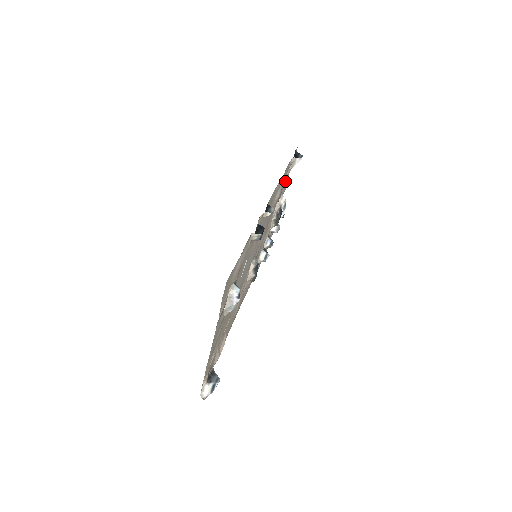
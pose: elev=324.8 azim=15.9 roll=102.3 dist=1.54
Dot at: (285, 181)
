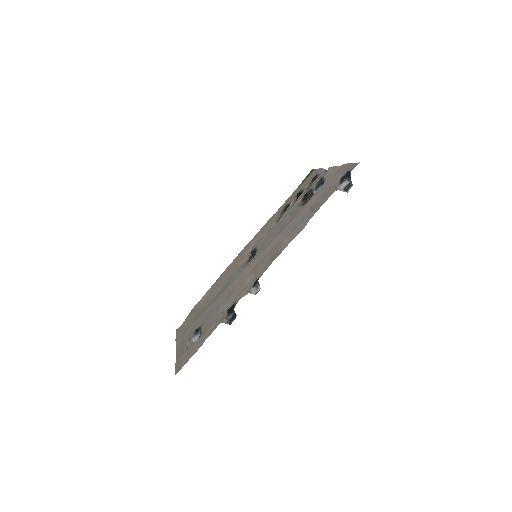
Dot at: (330, 180)
